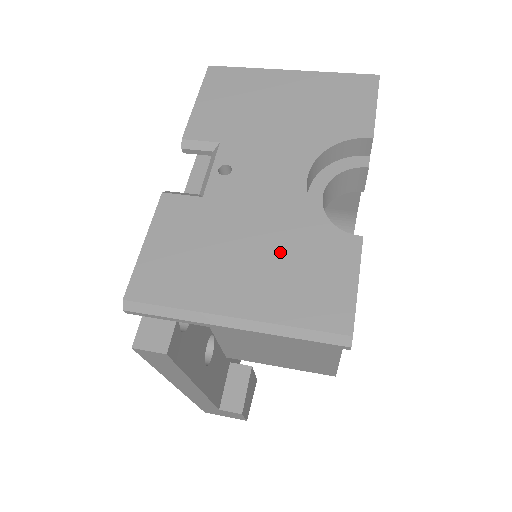
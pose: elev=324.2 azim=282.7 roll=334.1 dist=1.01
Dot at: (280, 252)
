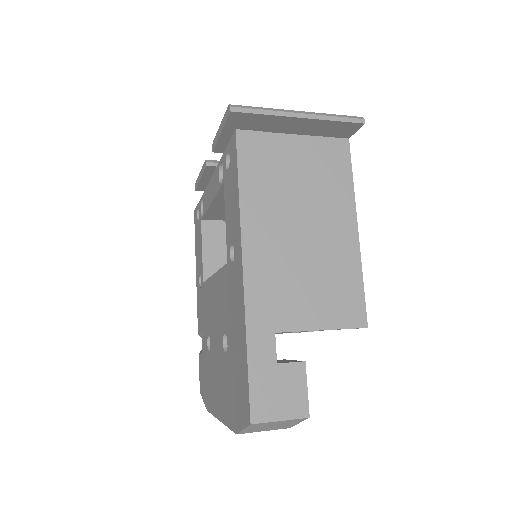
Dot at: occluded
